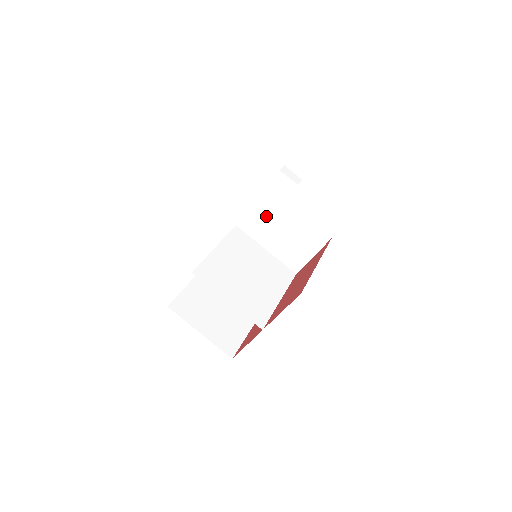
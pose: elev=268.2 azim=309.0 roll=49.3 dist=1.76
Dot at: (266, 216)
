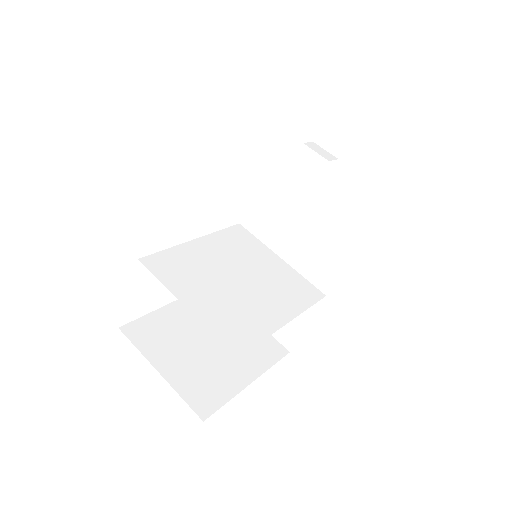
Dot at: (276, 200)
